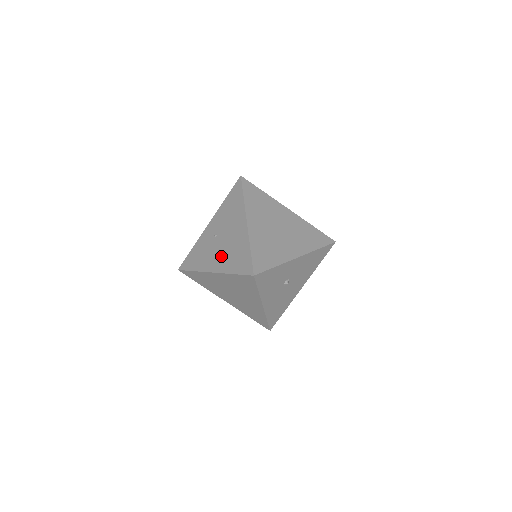
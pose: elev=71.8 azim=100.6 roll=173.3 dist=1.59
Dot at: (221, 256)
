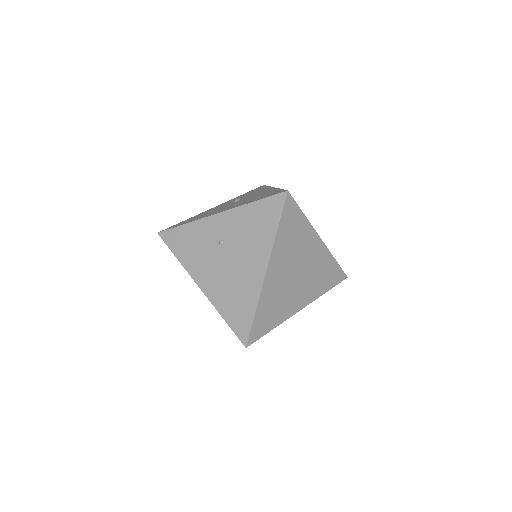
Dot at: (218, 280)
